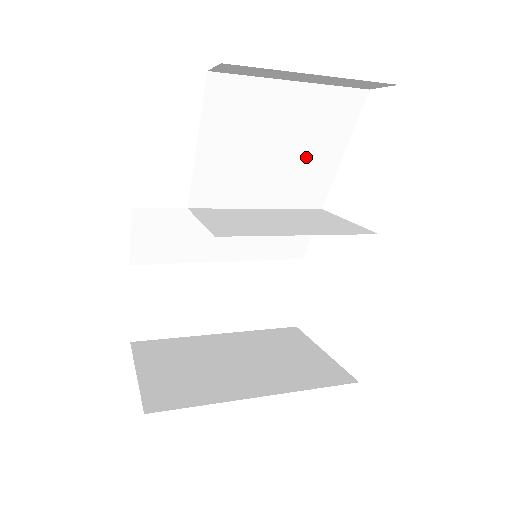
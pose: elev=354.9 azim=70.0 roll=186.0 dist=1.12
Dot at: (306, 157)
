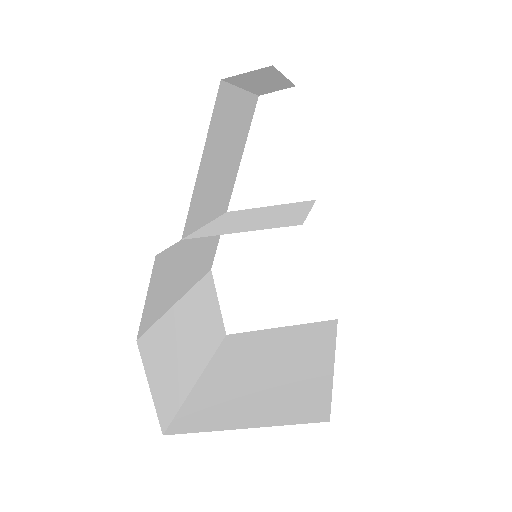
Dot at: (232, 162)
